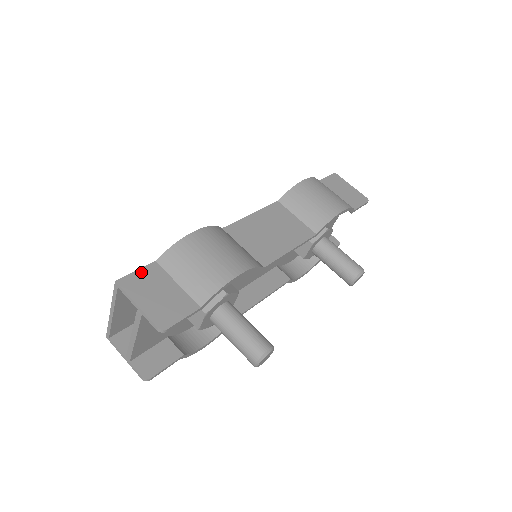
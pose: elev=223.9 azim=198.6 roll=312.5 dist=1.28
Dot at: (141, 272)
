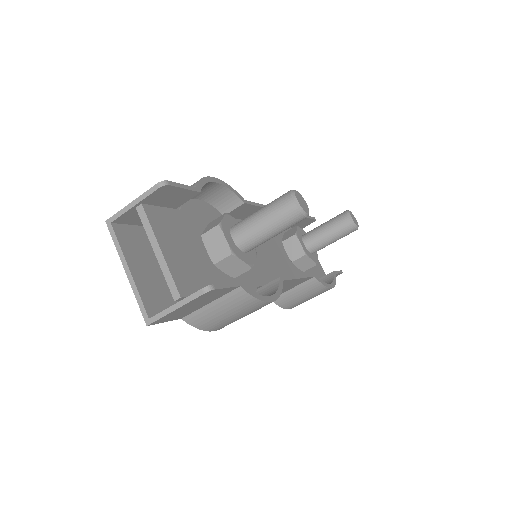
Dot at: occluded
